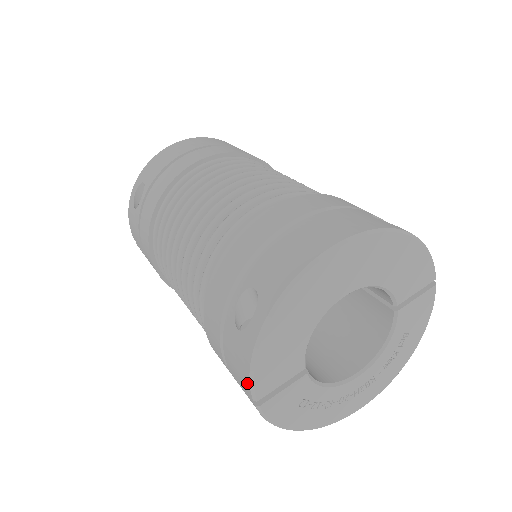
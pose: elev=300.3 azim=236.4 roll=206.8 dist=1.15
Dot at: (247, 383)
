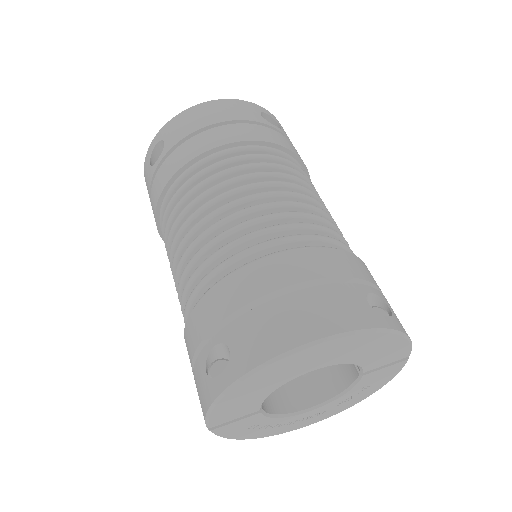
Dot at: (204, 415)
